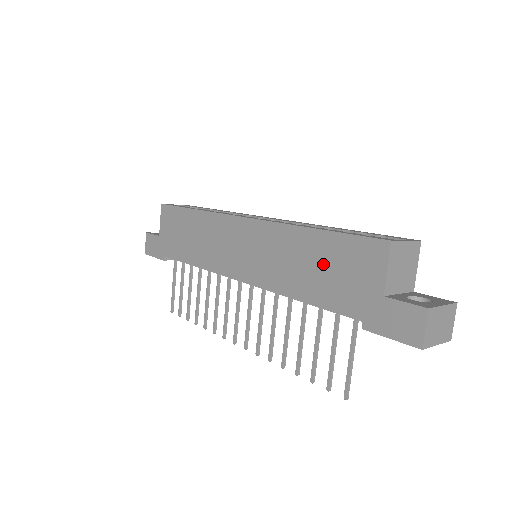
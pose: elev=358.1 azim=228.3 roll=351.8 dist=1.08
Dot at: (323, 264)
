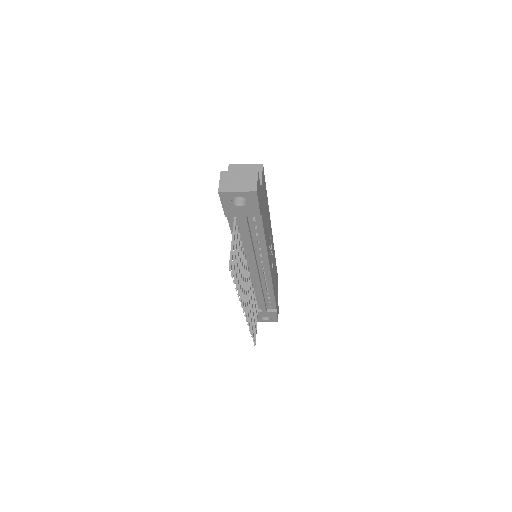
Dot at: occluded
